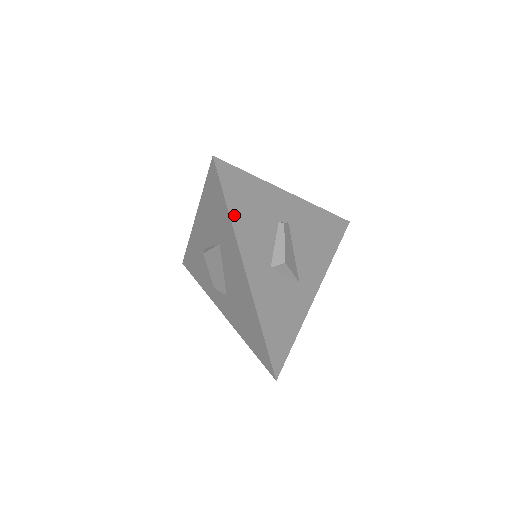
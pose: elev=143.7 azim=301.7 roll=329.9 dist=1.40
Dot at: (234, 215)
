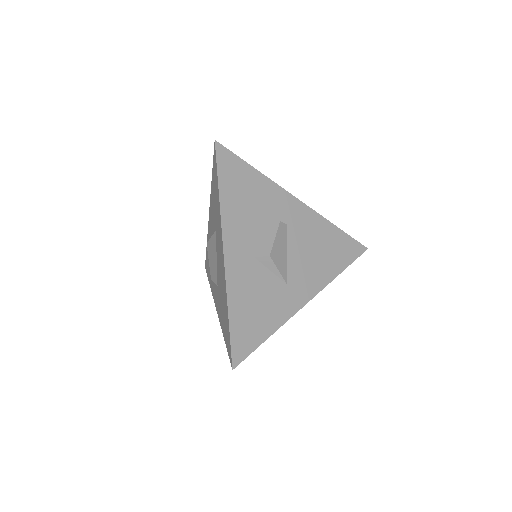
Dot at: (224, 196)
